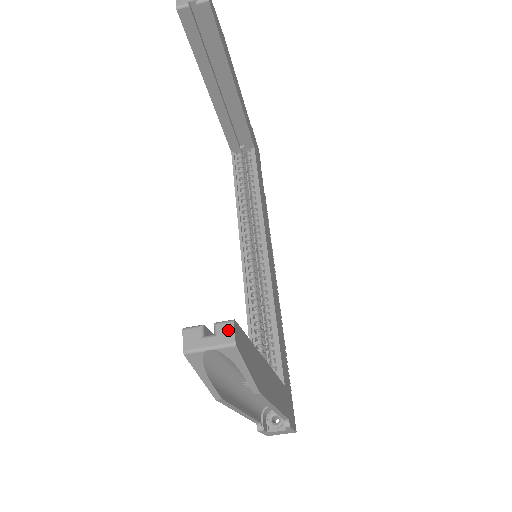
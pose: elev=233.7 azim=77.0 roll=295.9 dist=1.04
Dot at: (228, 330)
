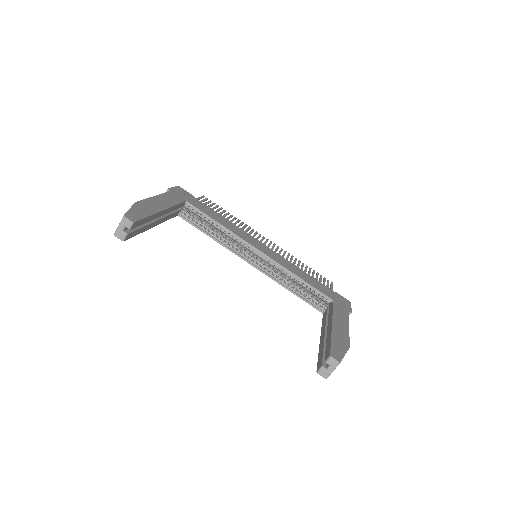
Dot at: (333, 361)
